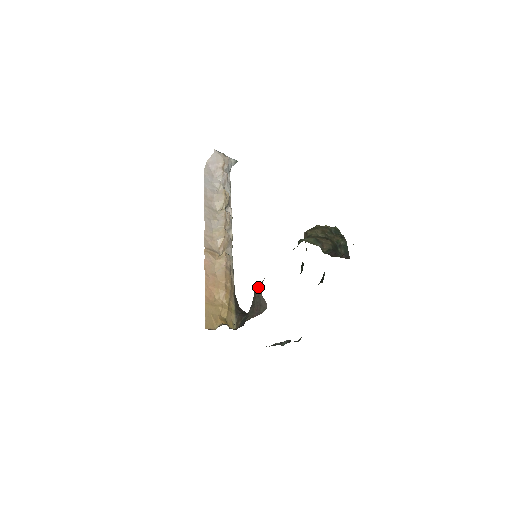
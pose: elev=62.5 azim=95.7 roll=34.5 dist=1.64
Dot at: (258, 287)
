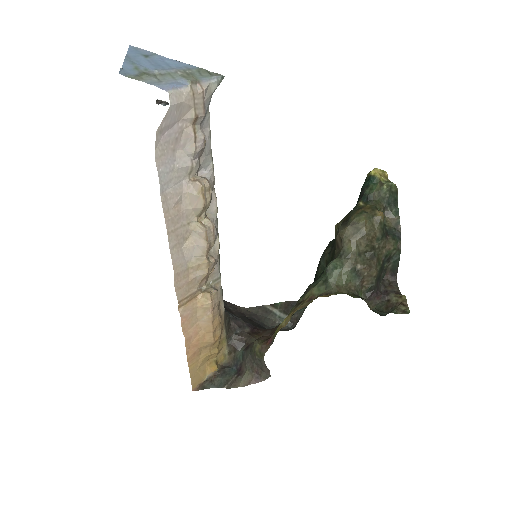
Dot at: (260, 351)
